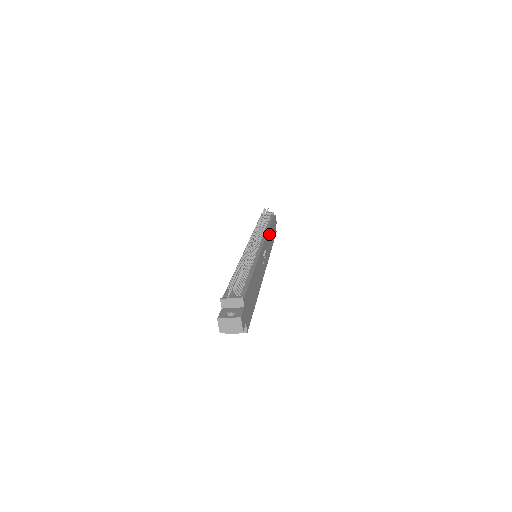
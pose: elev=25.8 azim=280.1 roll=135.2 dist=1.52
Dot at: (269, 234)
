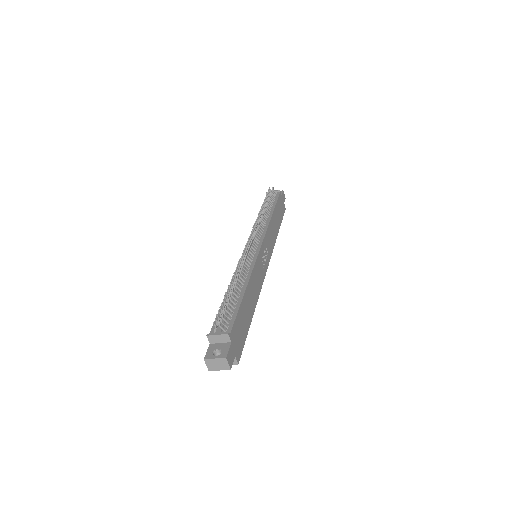
Dot at: (272, 223)
